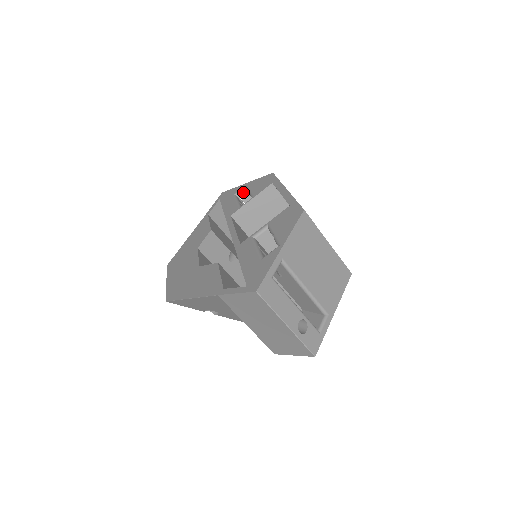
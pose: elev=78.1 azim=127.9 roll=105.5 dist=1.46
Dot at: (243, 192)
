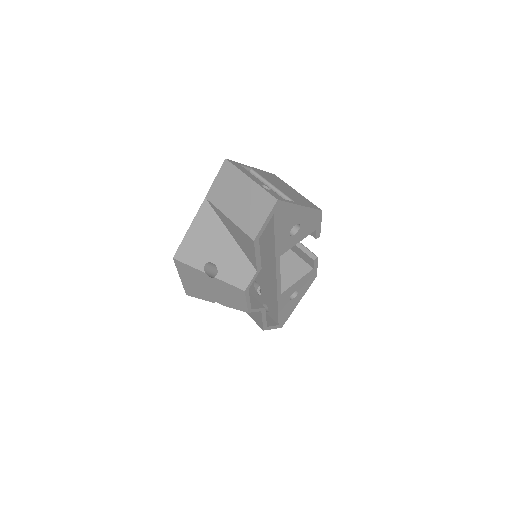
Dot at: occluded
